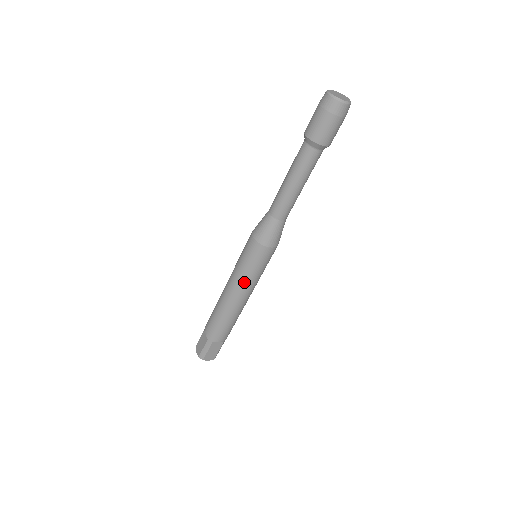
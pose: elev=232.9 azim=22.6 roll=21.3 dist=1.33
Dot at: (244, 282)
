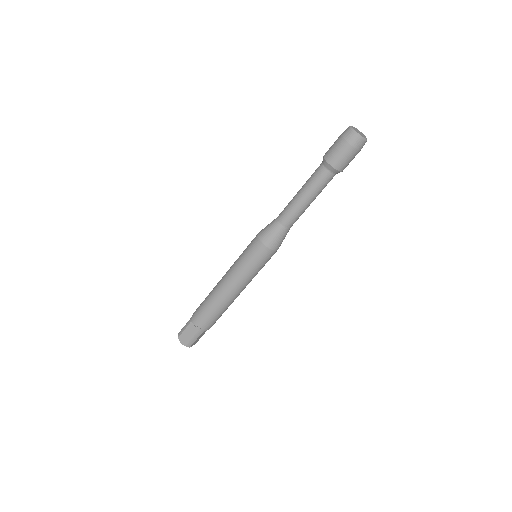
Dot at: (248, 280)
